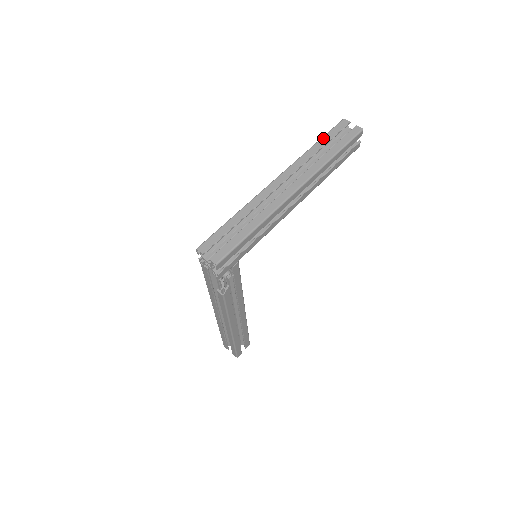
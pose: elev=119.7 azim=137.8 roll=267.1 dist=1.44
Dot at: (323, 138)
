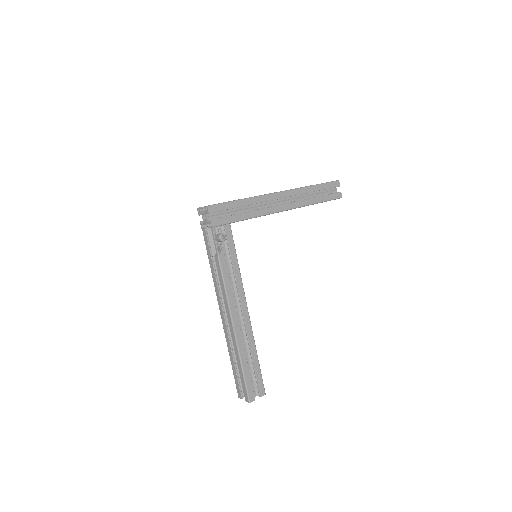
Dot at: occluded
